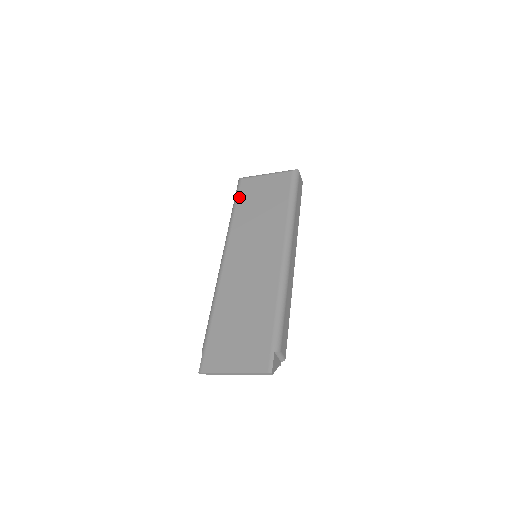
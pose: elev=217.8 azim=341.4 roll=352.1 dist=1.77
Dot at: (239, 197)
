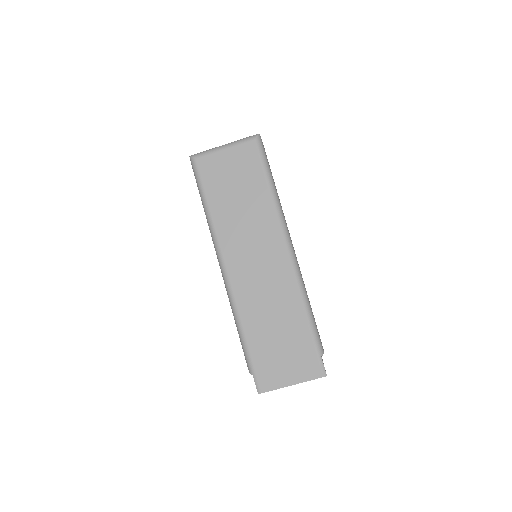
Dot at: (205, 186)
